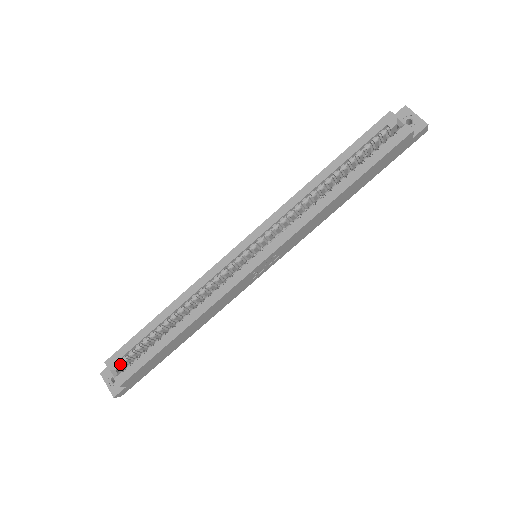
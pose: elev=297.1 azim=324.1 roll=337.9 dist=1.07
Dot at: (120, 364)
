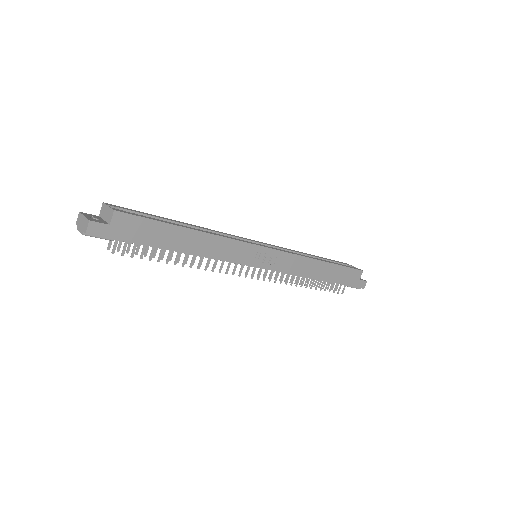
Dot at: occluded
